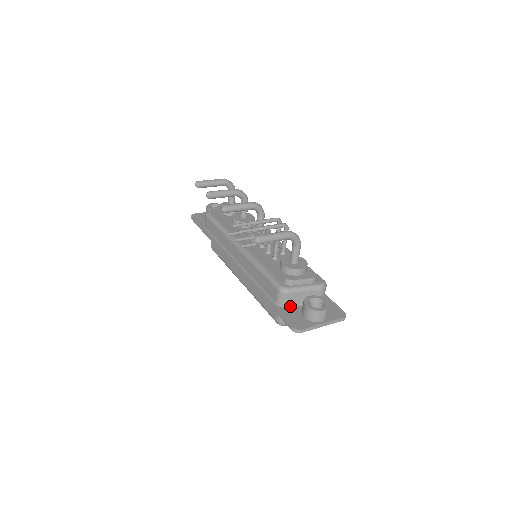
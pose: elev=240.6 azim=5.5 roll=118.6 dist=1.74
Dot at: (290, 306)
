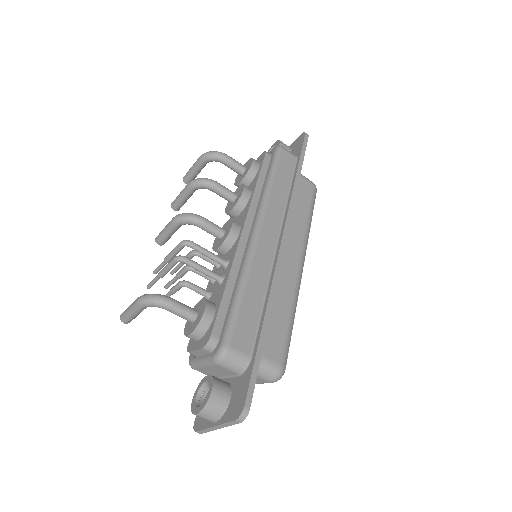
Dot at: occluded
